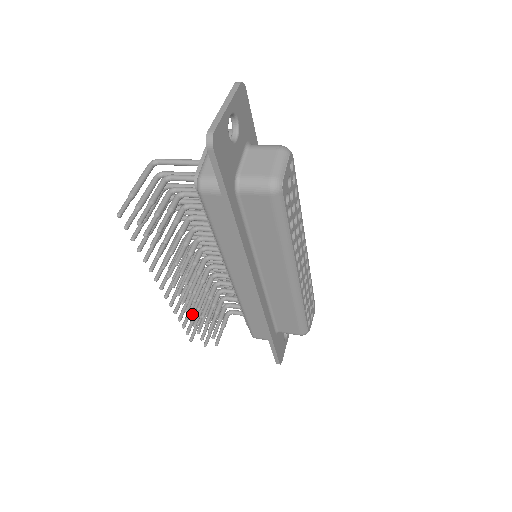
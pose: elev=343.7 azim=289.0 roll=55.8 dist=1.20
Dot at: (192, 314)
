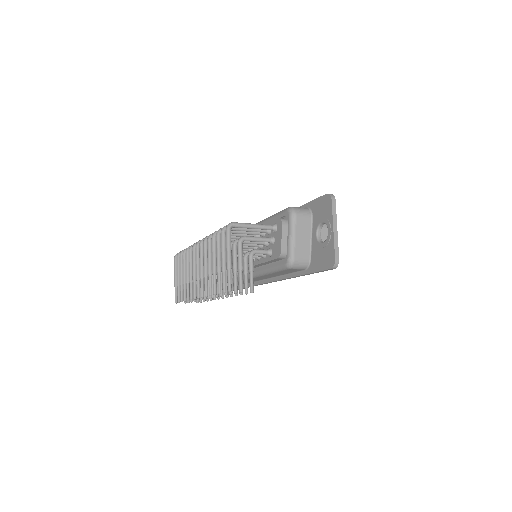
Dot at: occluded
